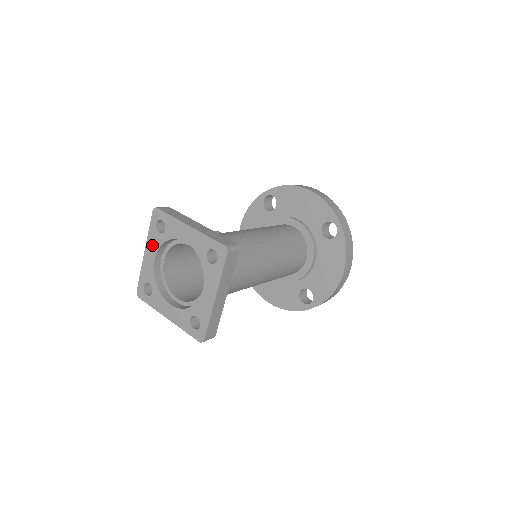
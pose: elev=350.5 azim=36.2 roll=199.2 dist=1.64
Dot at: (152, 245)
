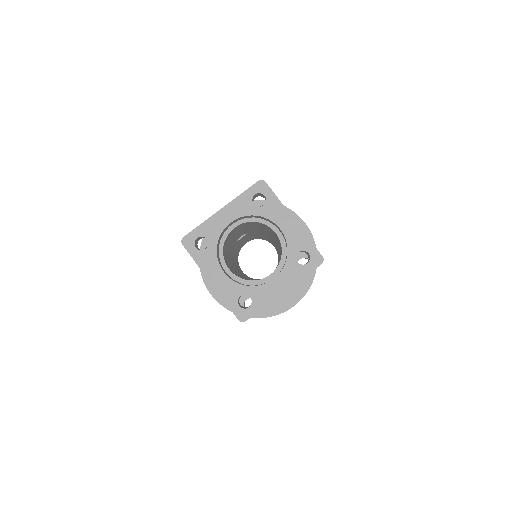
Dot at: (237, 209)
